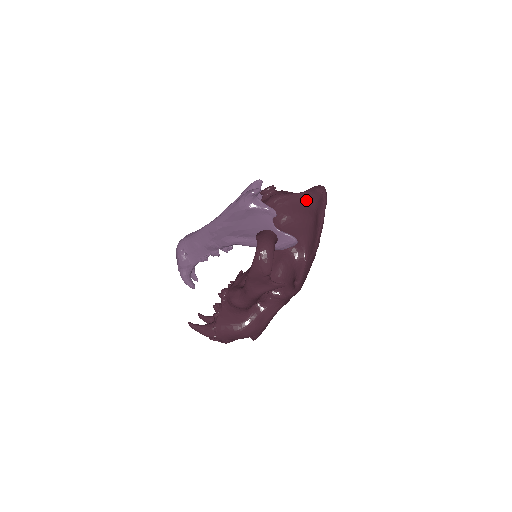
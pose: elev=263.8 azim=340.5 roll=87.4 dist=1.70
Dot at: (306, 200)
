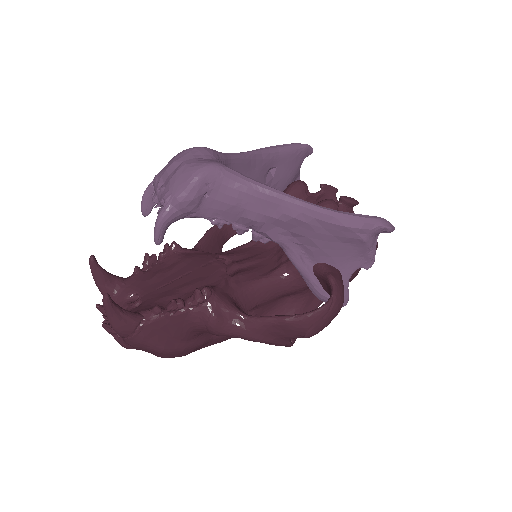
Dot at: occluded
